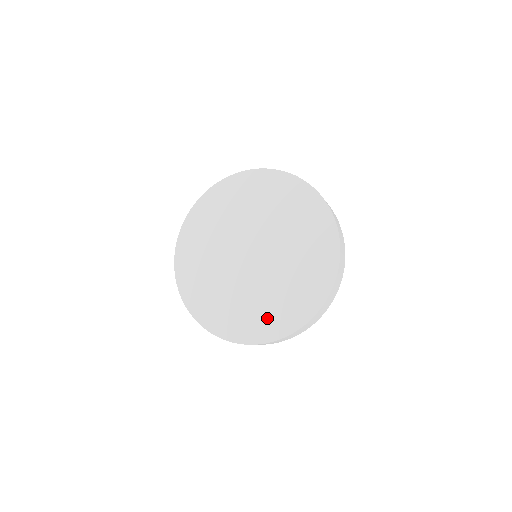
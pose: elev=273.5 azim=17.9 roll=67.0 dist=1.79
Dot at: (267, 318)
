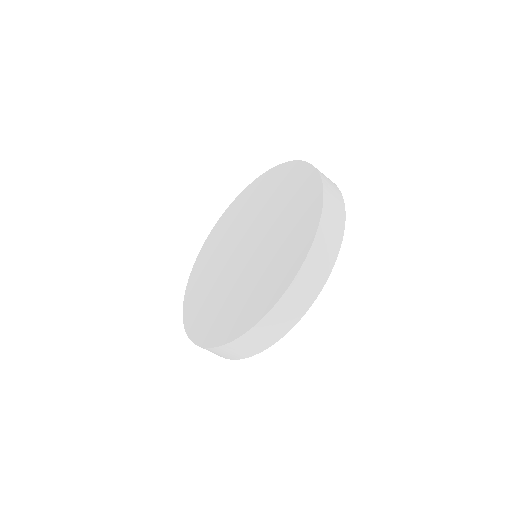
Dot at: (284, 259)
